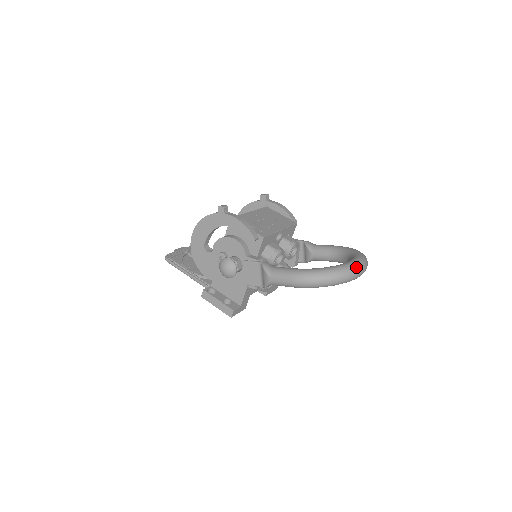
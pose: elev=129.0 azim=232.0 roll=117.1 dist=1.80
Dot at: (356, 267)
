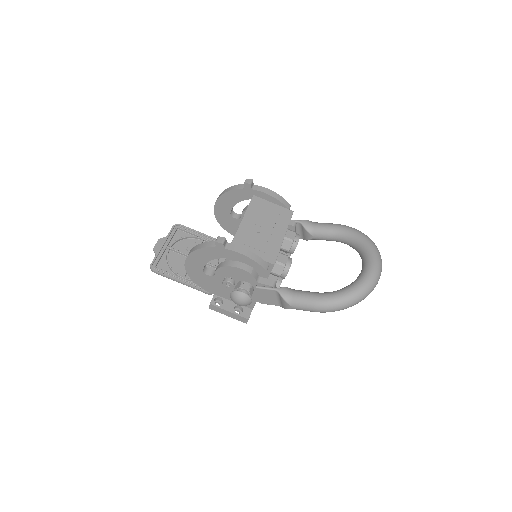
Dot at: (376, 277)
